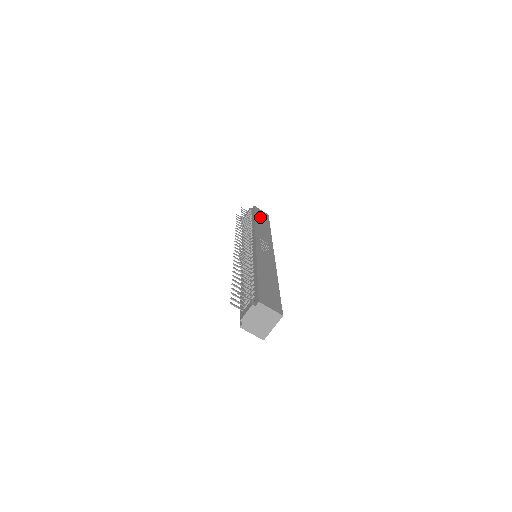
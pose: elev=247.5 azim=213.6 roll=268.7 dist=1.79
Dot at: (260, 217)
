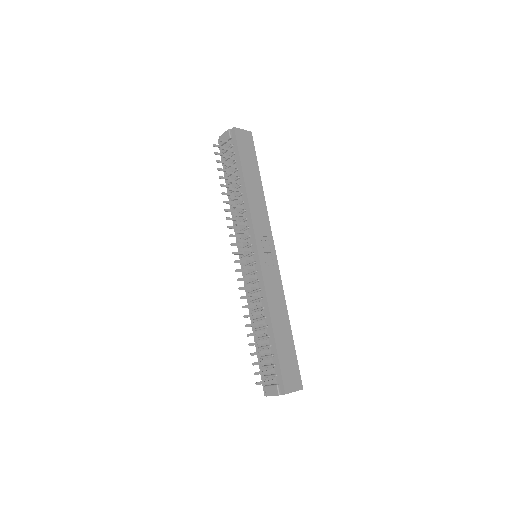
Dot at: (247, 160)
